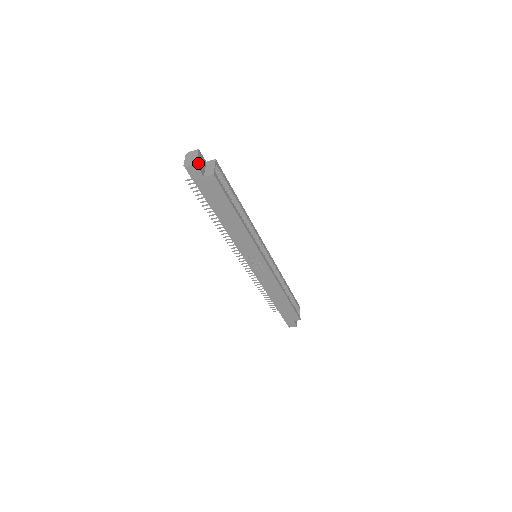
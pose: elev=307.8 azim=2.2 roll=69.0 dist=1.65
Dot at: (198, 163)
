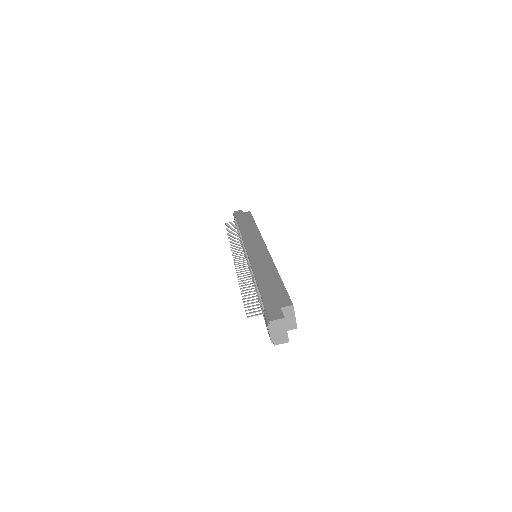
Dot at: (287, 334)
